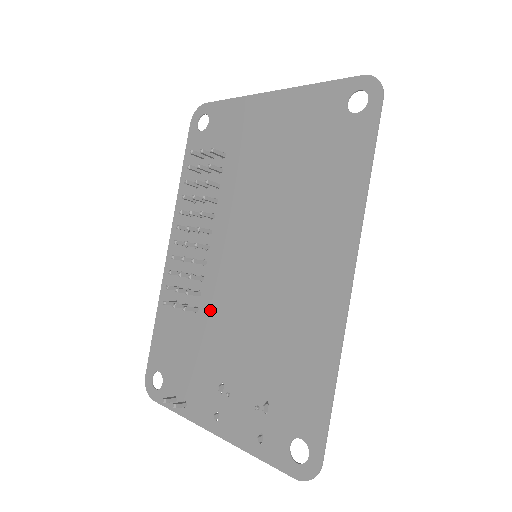
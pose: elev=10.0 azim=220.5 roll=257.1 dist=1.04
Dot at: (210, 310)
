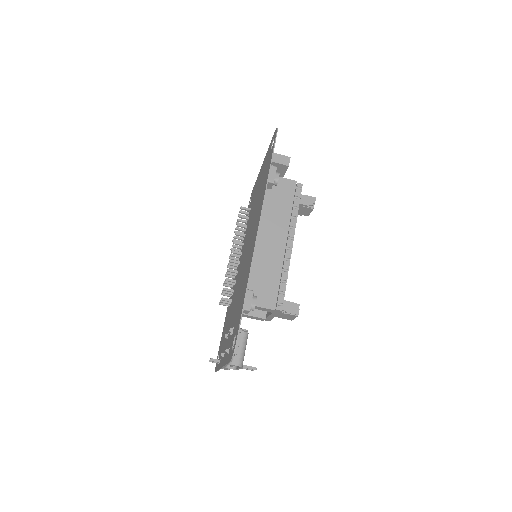
Dot at: occluded
